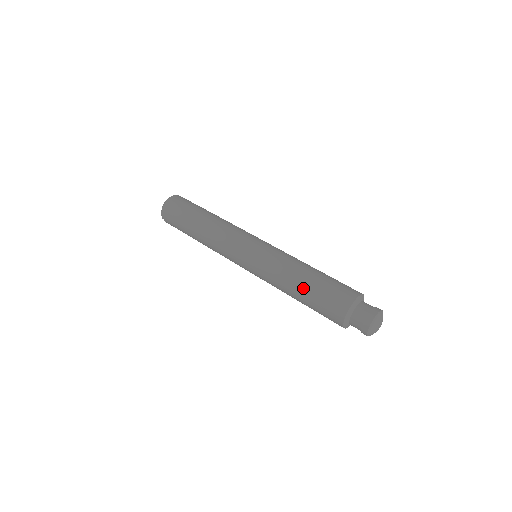
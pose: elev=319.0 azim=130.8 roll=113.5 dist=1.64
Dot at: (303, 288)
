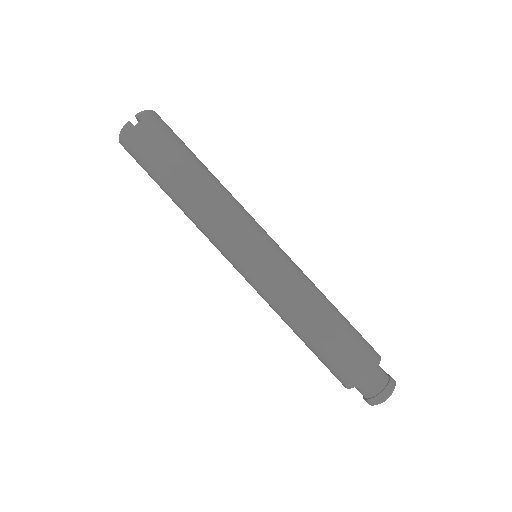
Dot at: occluded
